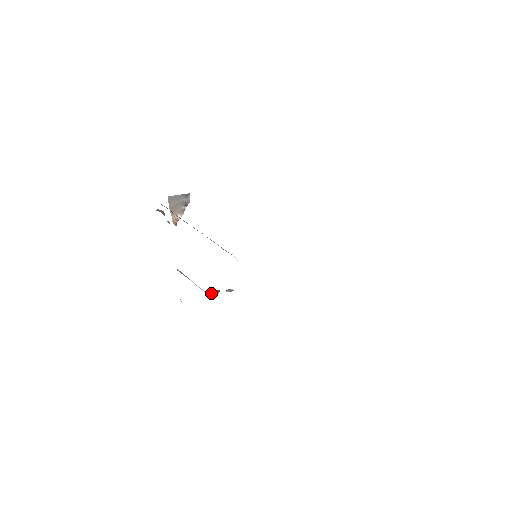
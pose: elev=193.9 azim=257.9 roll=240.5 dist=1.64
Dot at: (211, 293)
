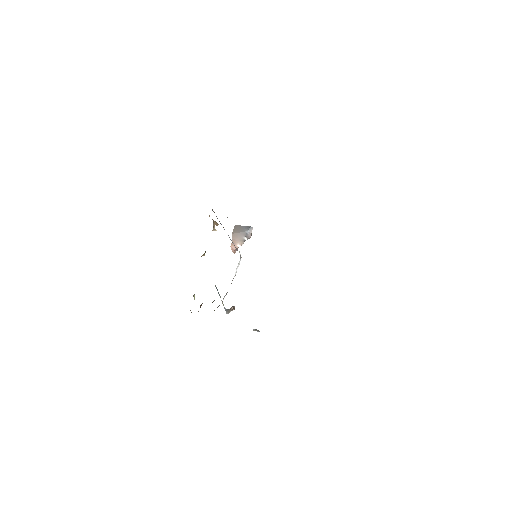
Dot at: (228, 310)
